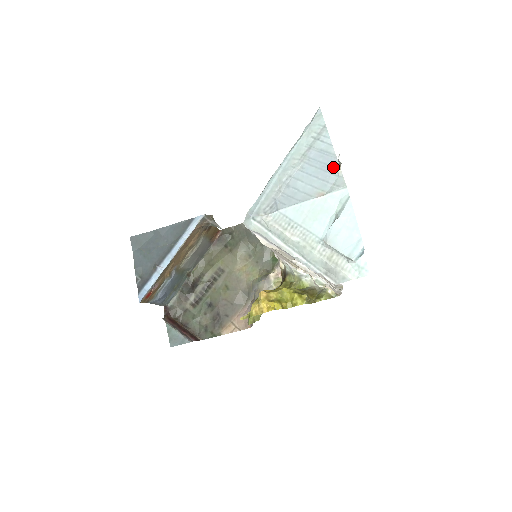
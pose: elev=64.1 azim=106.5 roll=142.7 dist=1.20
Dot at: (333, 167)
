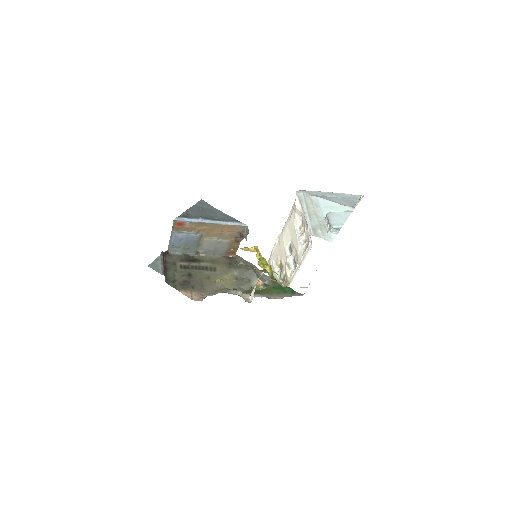
Dot at: (354, 204)
